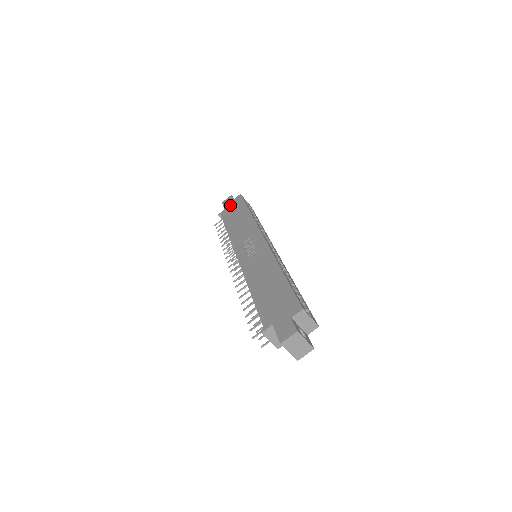
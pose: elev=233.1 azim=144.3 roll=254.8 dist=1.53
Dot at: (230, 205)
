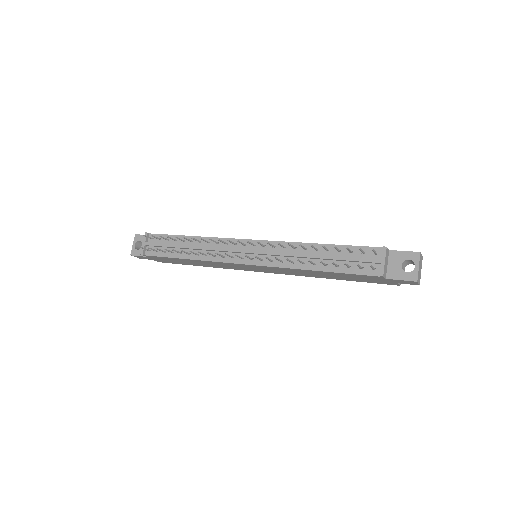
Dot at: occluded
